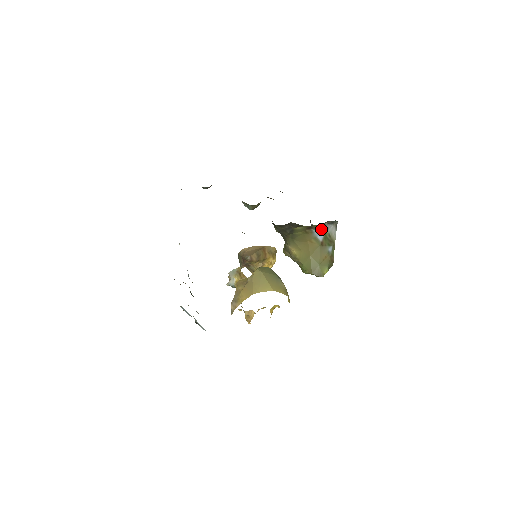
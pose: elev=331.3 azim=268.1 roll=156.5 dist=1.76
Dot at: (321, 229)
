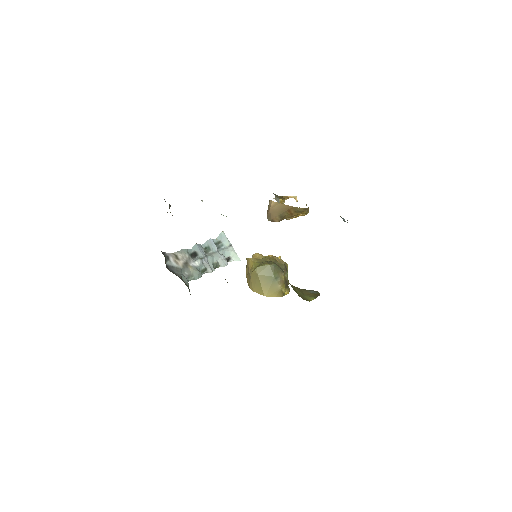
Dot at: occluded
